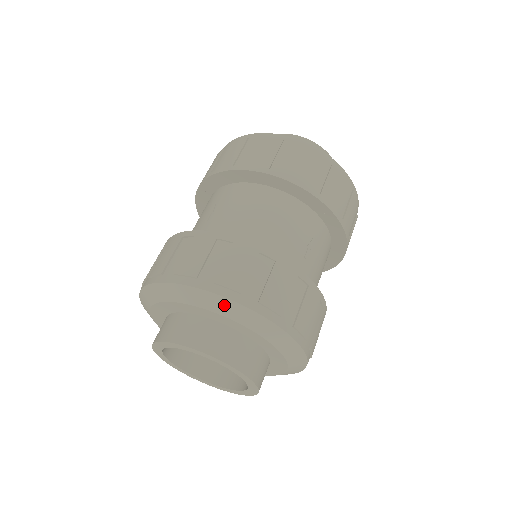
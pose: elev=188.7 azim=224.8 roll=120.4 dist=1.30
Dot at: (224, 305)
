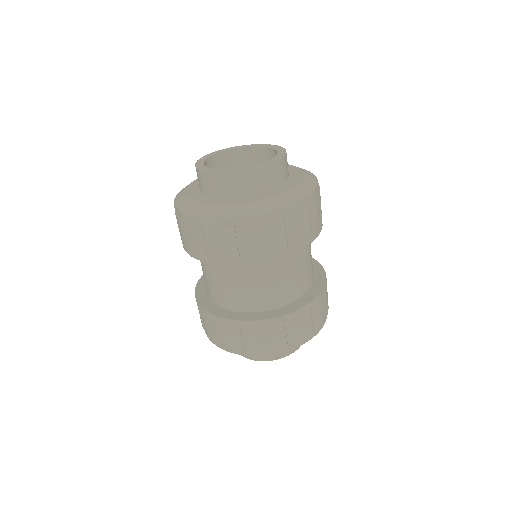
Dot at: occluded
